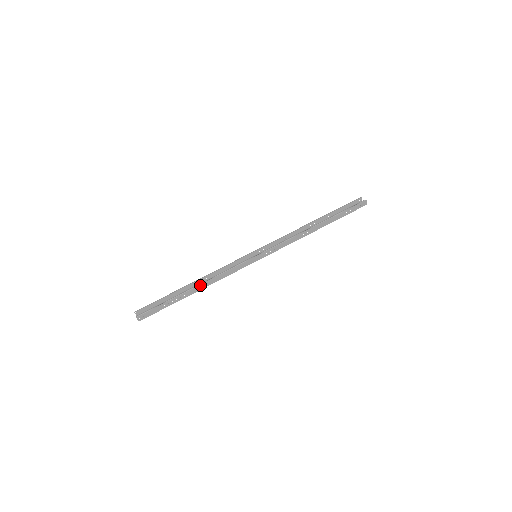
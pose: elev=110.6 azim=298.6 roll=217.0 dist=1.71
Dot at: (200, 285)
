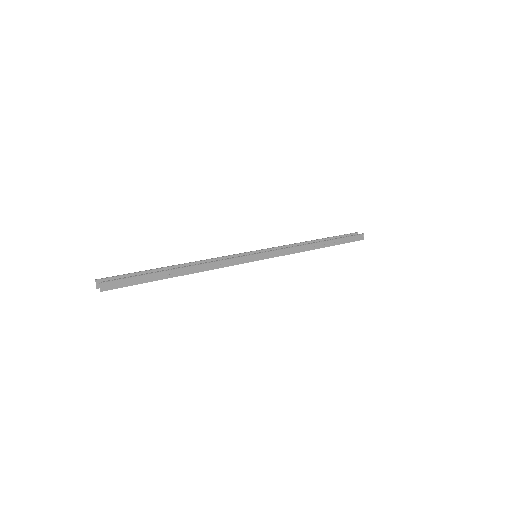
Dot at: (191, 267)
